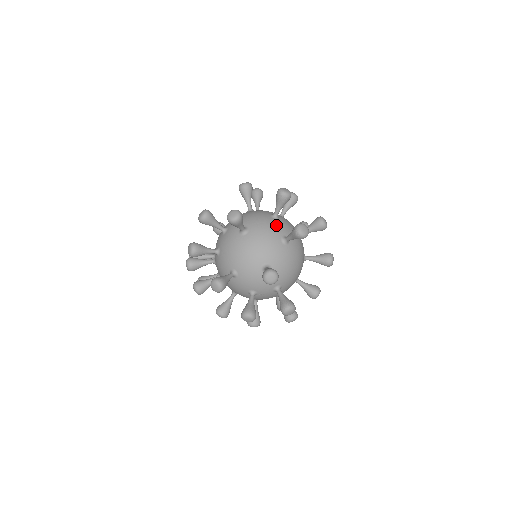
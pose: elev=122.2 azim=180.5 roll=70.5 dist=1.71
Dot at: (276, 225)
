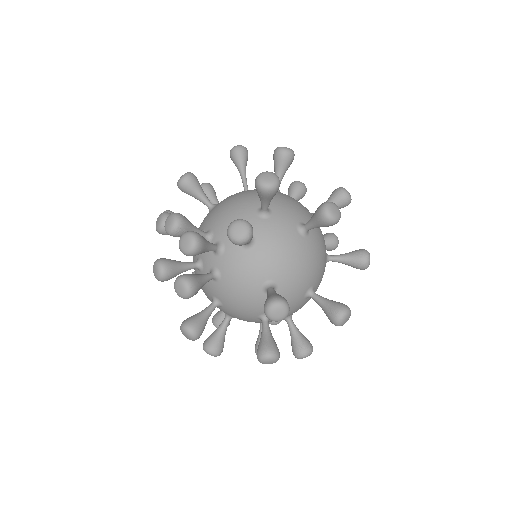
Dot at: occluded
